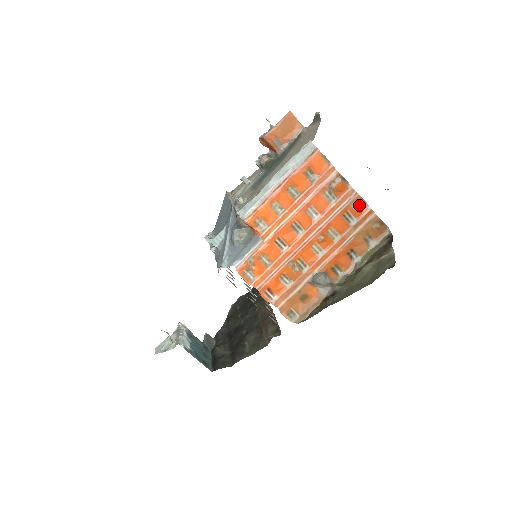
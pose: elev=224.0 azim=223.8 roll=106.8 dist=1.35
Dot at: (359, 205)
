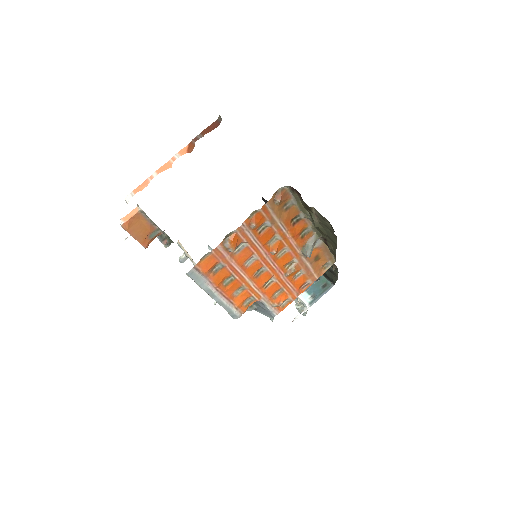
Dot at: (254, 221)
